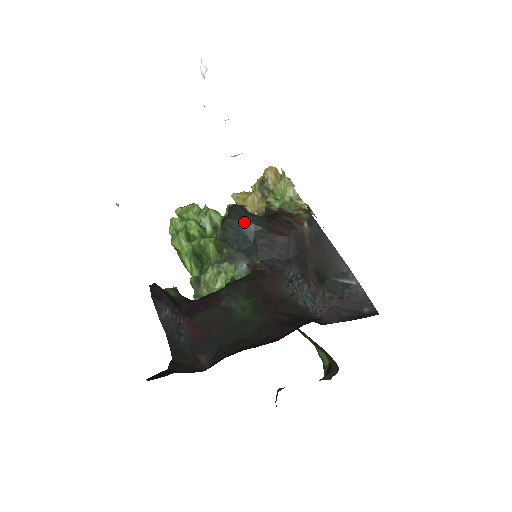
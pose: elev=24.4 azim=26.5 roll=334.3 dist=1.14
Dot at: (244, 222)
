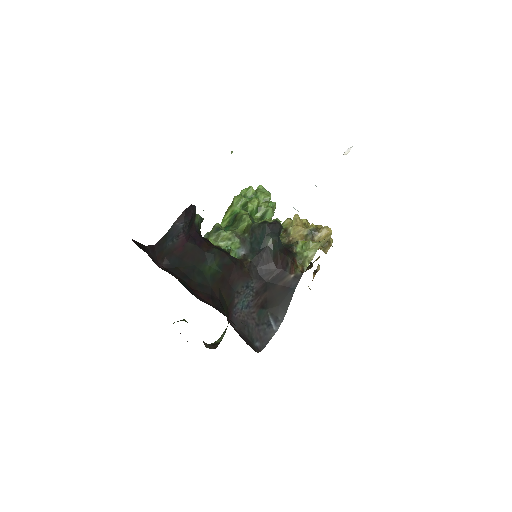
Dot at: (270, 236)
